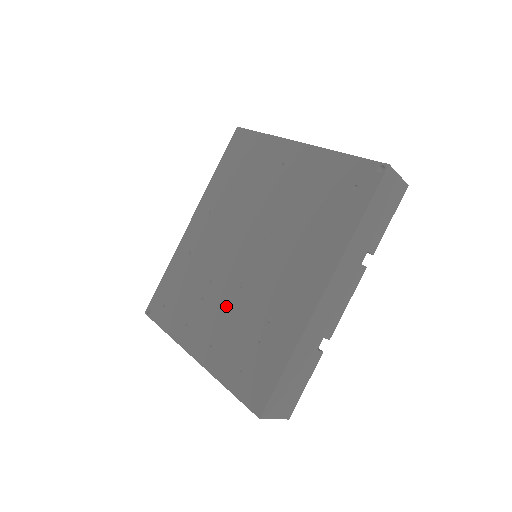
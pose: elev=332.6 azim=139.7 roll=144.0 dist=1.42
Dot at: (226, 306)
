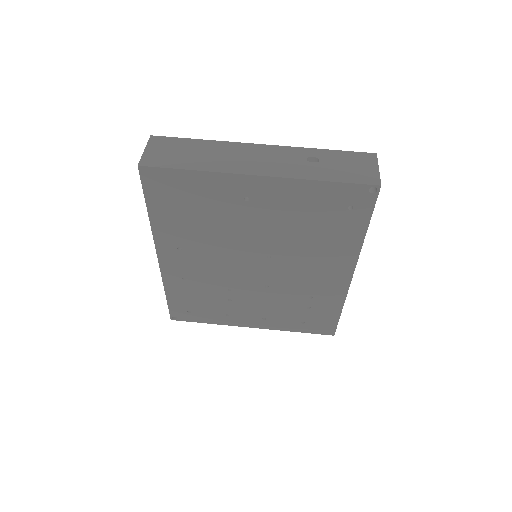
Dot at: (261, 300)
